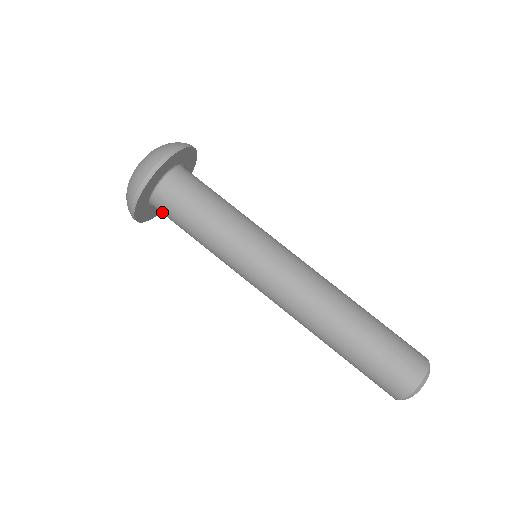
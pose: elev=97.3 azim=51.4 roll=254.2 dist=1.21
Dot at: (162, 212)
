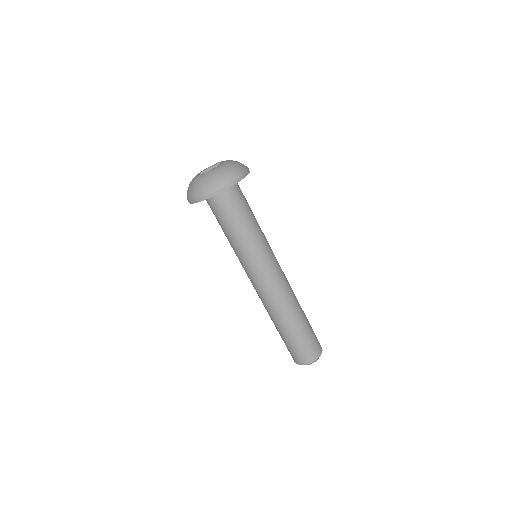
Dot at: occluded
